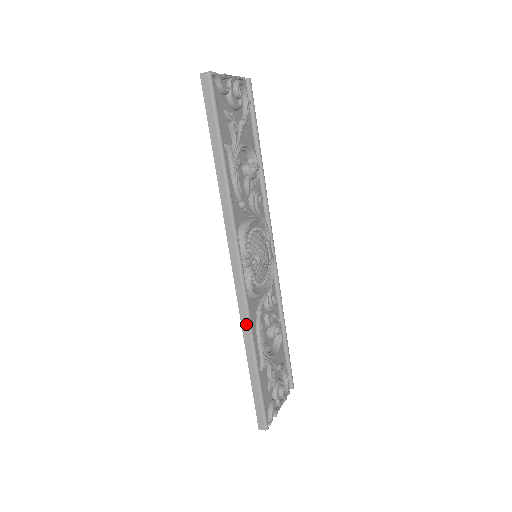
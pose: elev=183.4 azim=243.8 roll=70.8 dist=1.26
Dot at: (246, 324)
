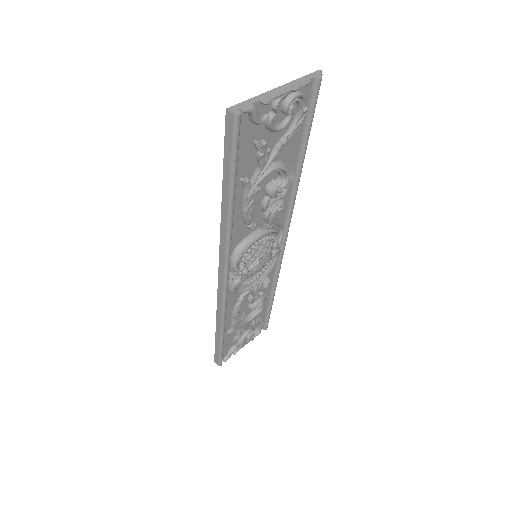
Dot at: (220, 312)
